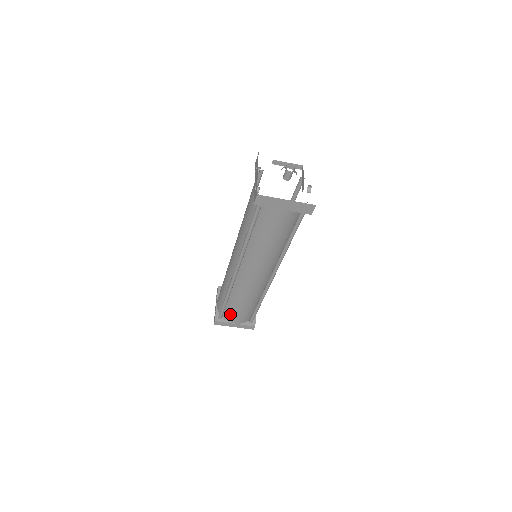
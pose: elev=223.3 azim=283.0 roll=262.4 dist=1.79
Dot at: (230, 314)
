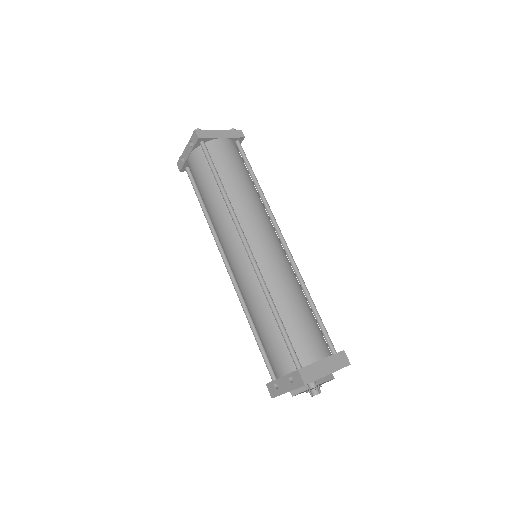
Dot at: occluded
